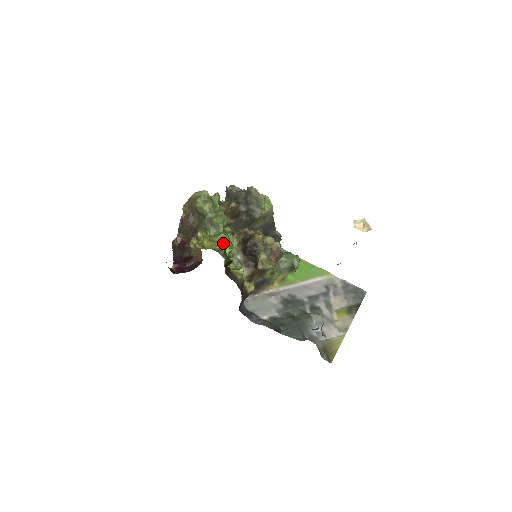
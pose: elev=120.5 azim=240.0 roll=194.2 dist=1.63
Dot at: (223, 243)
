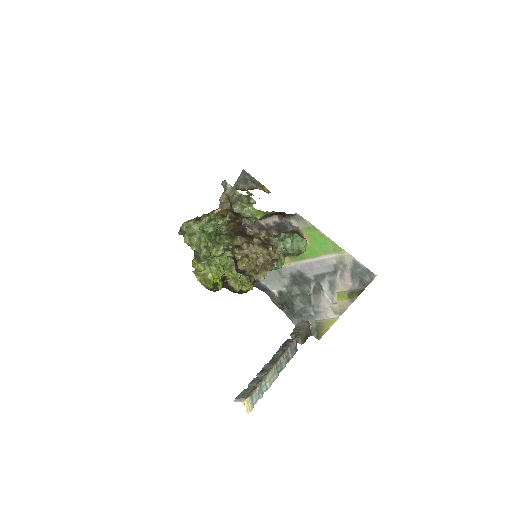
Dot at: occluded
